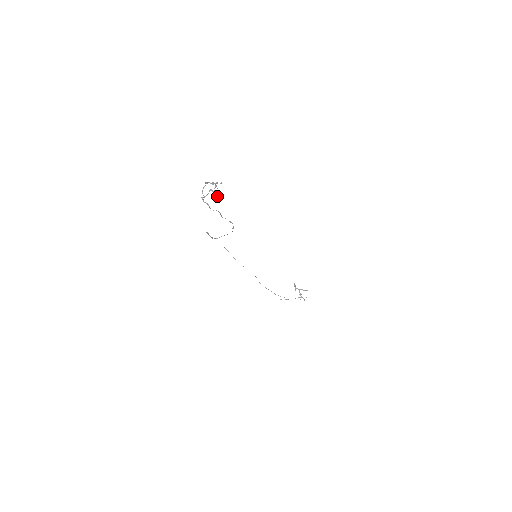
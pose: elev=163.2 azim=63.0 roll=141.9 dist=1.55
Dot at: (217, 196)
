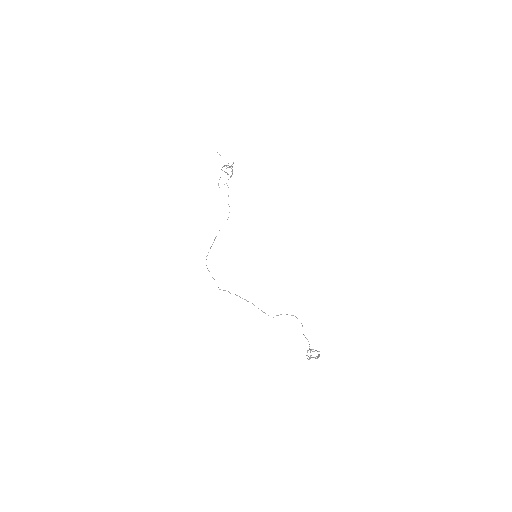
Dot at: (313, 349)
